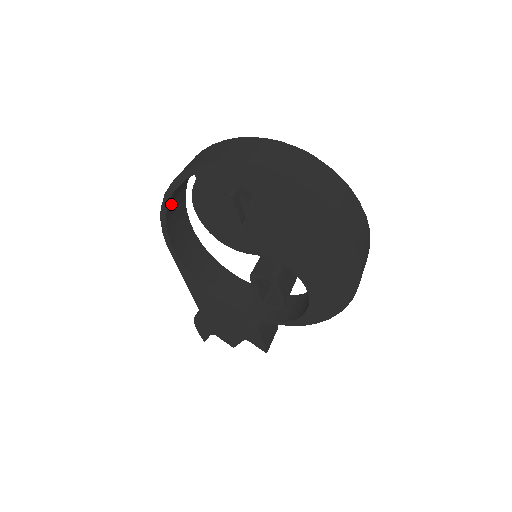
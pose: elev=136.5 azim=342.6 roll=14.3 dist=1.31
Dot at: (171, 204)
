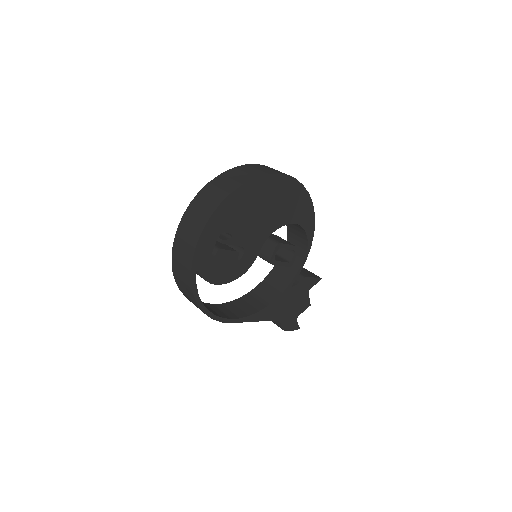
Dot at: occluded
